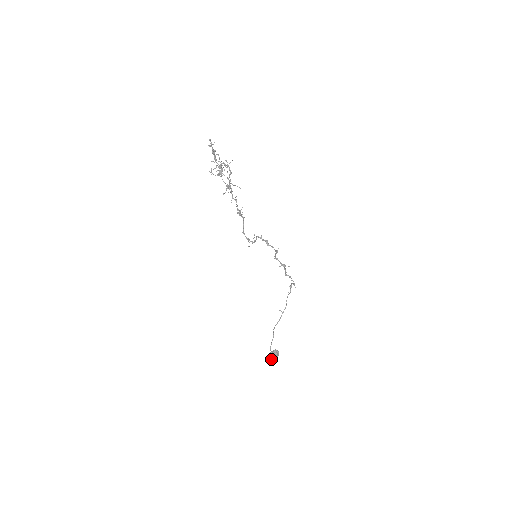
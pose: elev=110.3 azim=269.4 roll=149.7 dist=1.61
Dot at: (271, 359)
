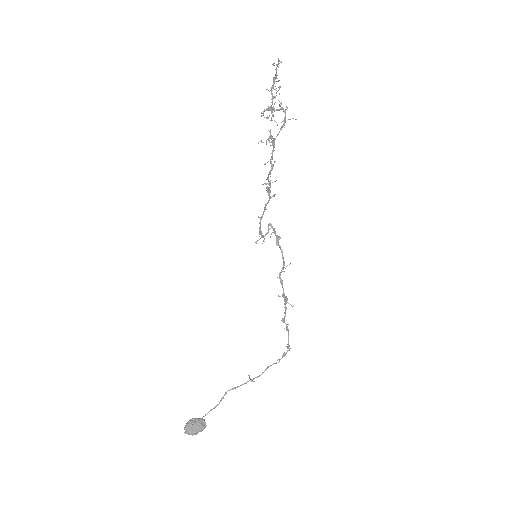
Dot at: (188, 427)
